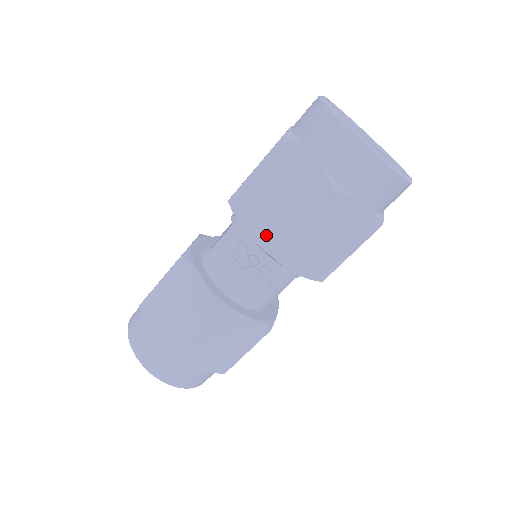
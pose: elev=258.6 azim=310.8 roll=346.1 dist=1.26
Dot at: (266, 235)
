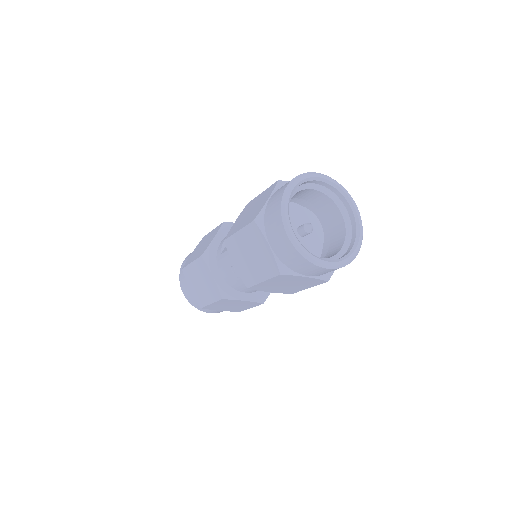
Dot at: (245, 275)
